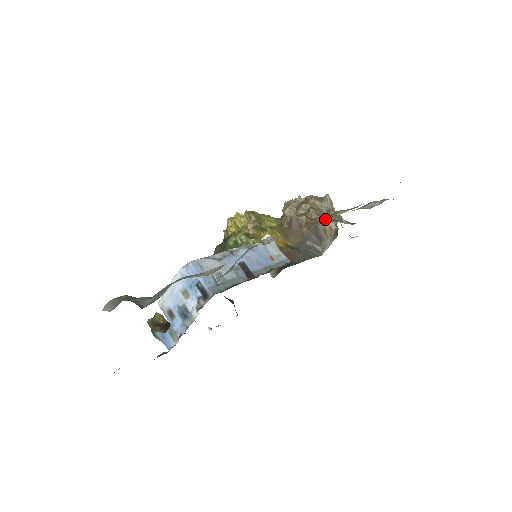
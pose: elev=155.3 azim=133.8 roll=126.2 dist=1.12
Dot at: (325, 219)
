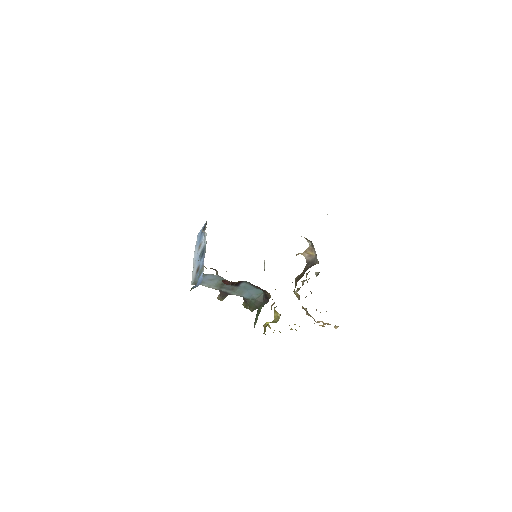
Dot at: occluded
